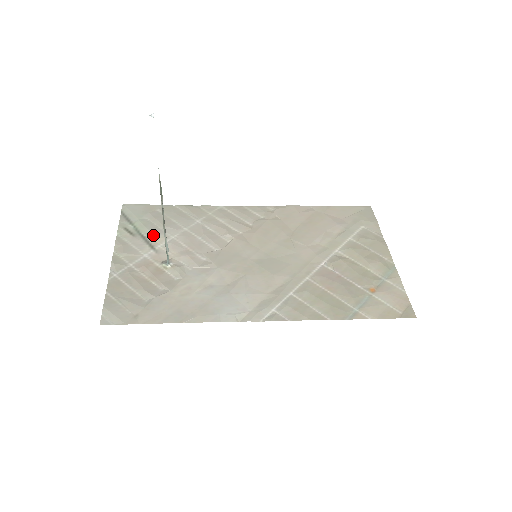
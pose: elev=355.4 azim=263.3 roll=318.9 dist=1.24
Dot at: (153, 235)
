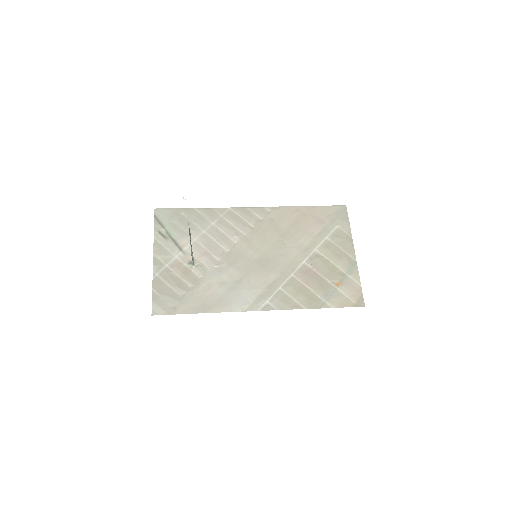
Dot at: (180, 238)
